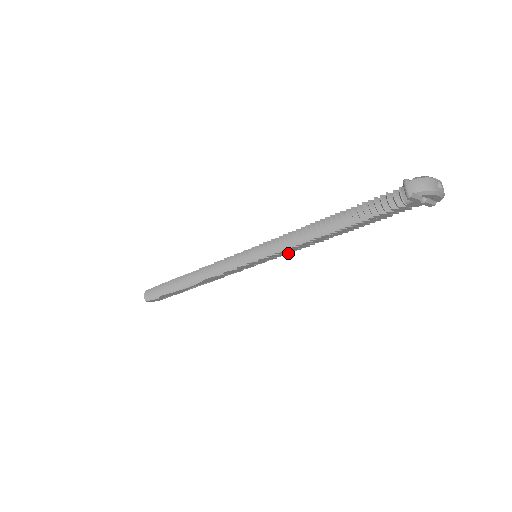
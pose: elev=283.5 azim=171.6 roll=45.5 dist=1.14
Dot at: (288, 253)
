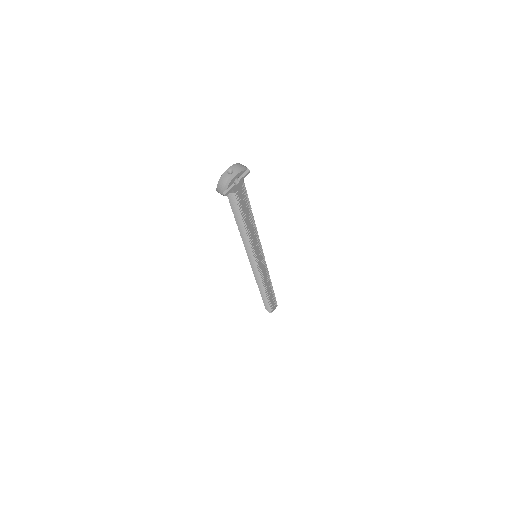
Dot at: (260, 242)
